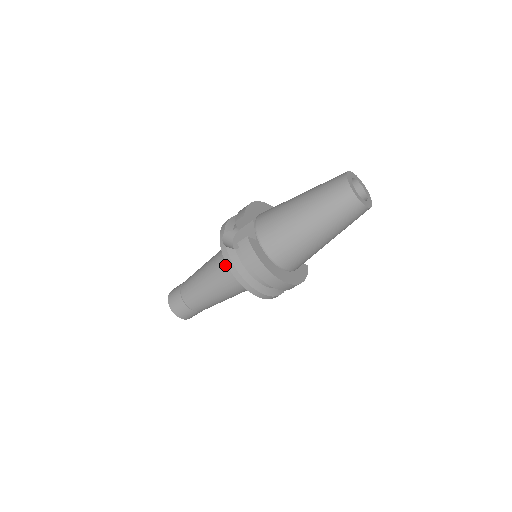
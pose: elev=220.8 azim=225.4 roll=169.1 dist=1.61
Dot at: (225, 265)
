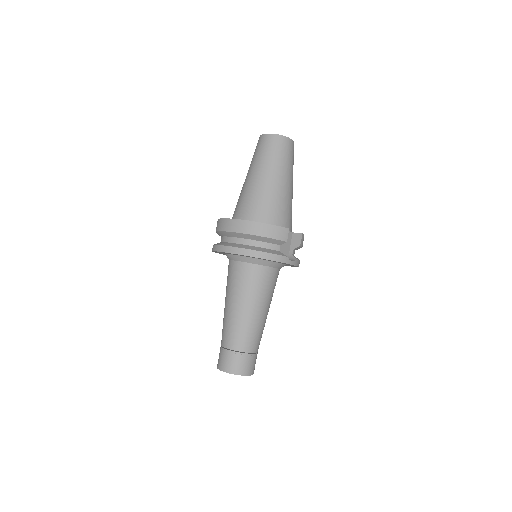
Dot at: occluded
